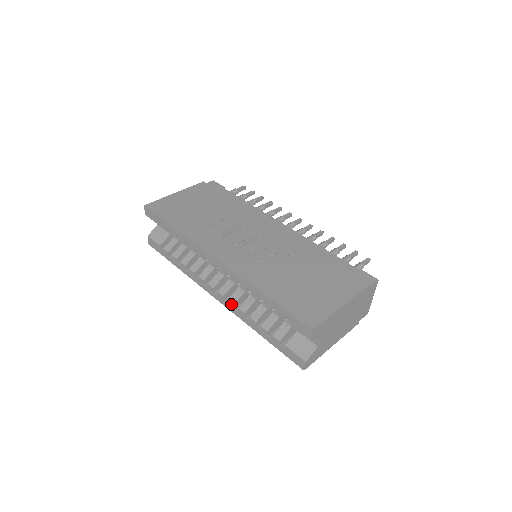
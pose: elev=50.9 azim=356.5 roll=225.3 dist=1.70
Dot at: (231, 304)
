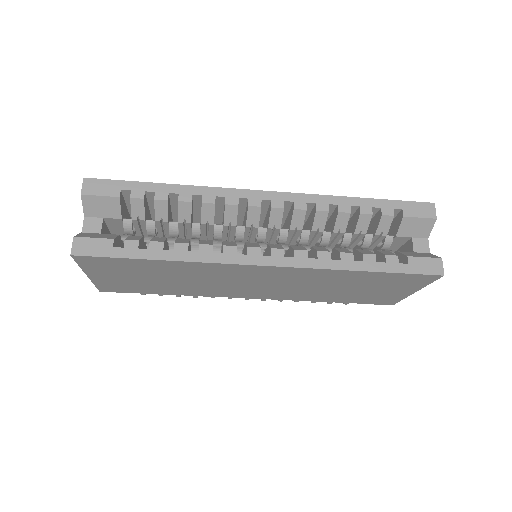
Dot at: (302, 253)
